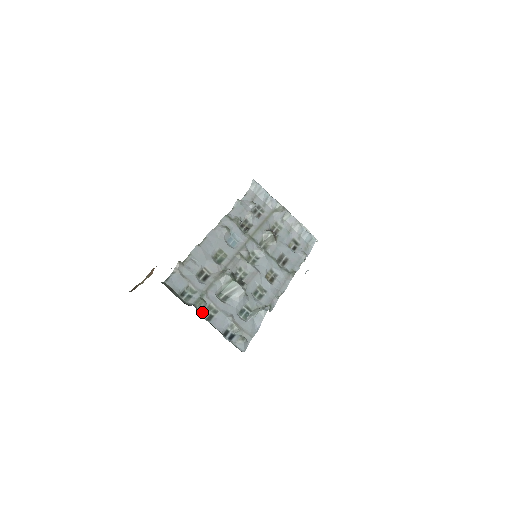
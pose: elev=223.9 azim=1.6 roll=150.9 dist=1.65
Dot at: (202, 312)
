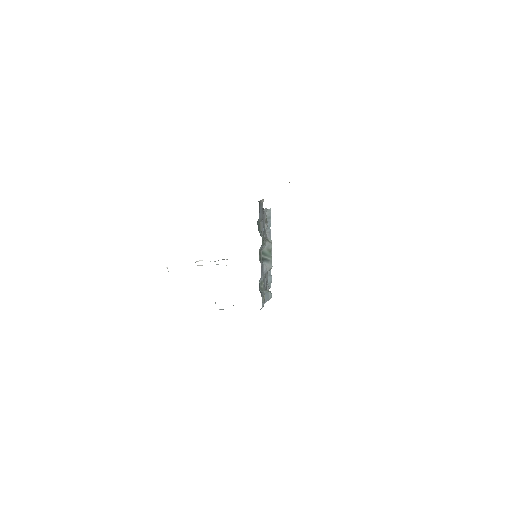
Dot at: (259, 250)
